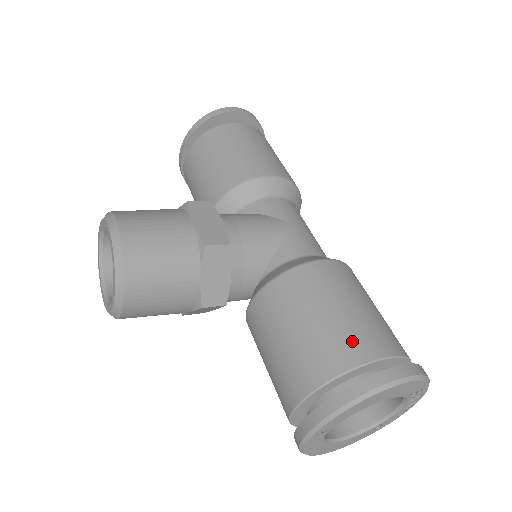
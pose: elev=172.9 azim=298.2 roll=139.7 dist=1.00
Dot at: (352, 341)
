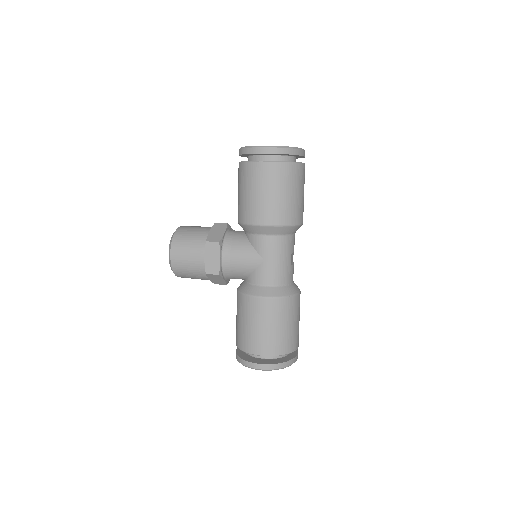
Dot at: (251, 343)
